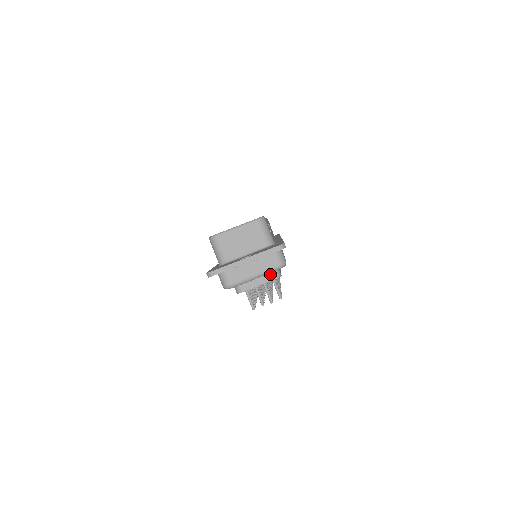
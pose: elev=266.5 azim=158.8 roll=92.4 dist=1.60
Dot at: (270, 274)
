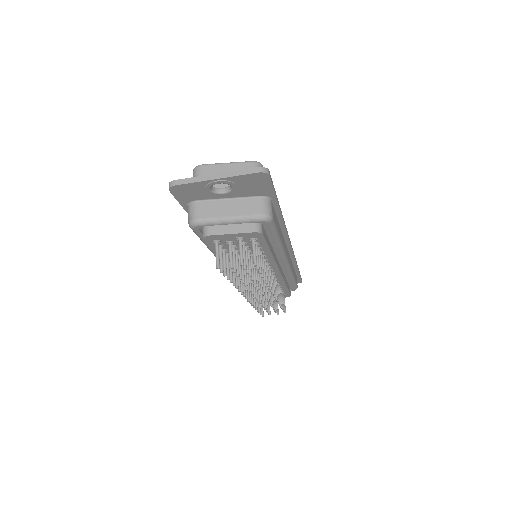
Dot at: (249, 225)
